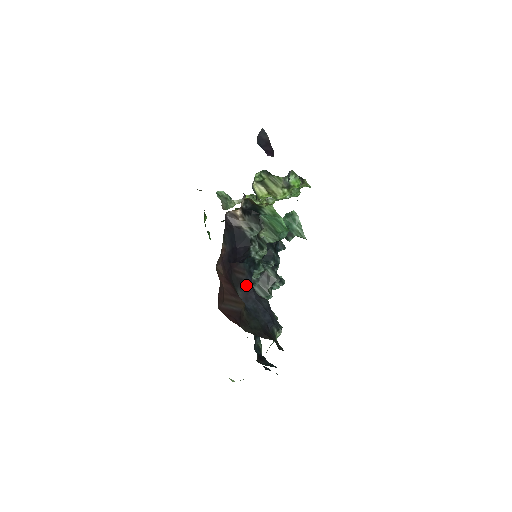
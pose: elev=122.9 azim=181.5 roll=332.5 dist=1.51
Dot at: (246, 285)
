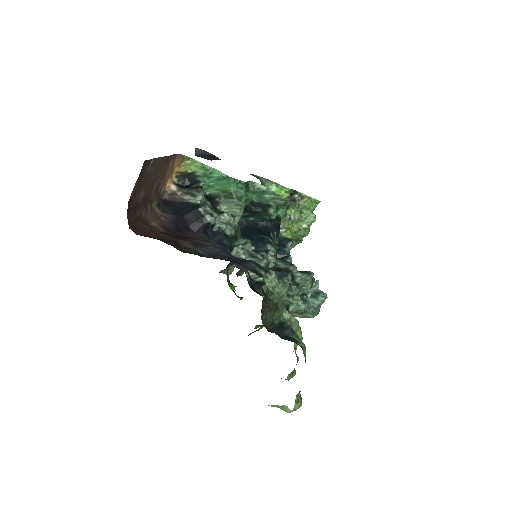
Dot at: (213, 249)
